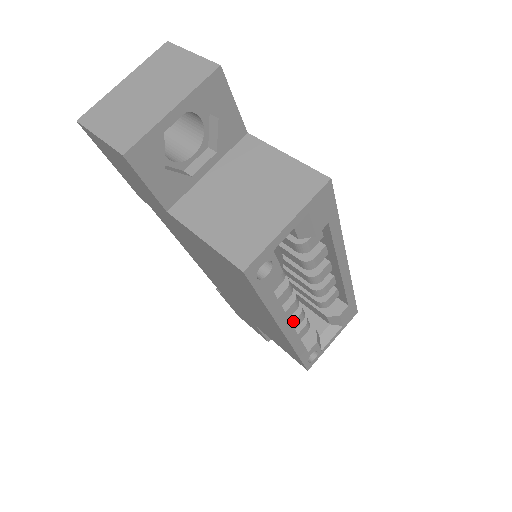
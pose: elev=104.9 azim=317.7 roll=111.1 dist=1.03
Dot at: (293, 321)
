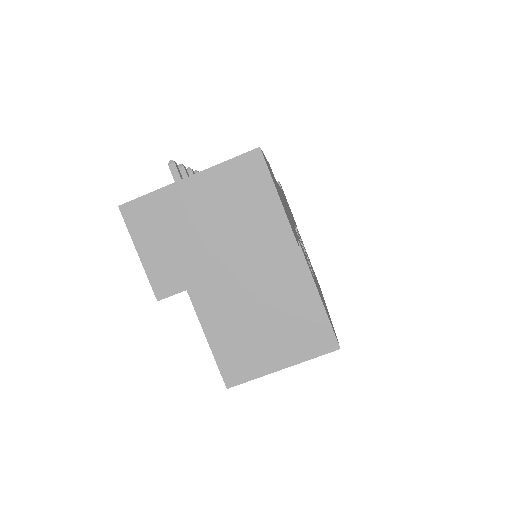
Dot at: occluded
